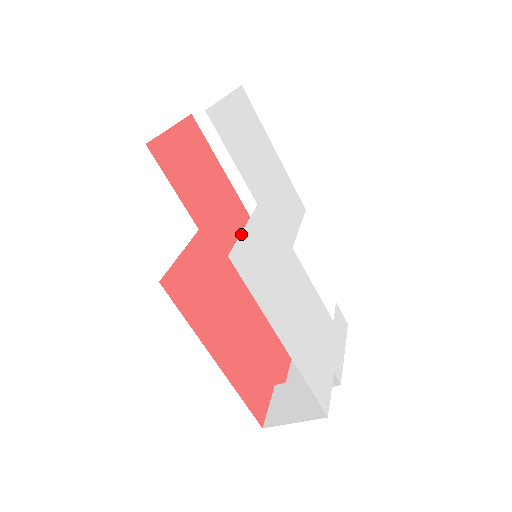
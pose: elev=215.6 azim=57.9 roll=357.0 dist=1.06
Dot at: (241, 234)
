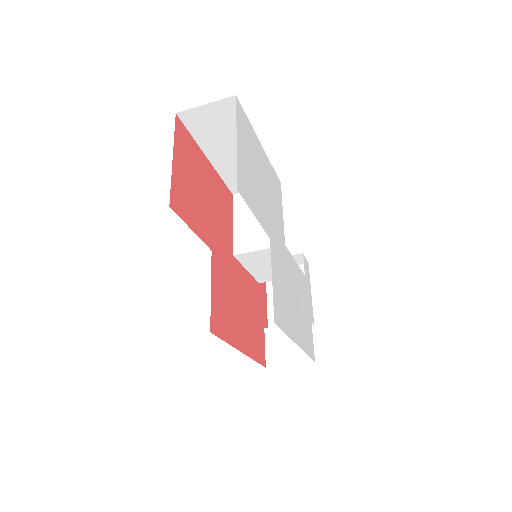
Dot at: (273, 289)
